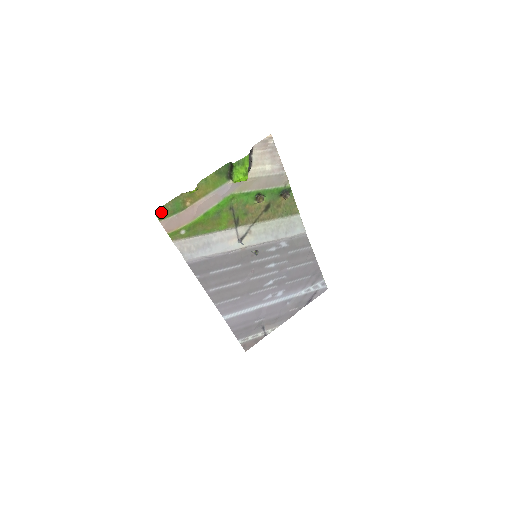
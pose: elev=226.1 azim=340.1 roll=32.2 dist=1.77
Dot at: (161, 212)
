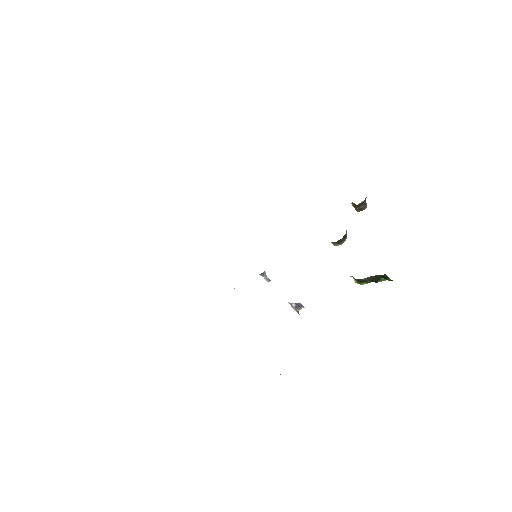
Dot at: occluded
